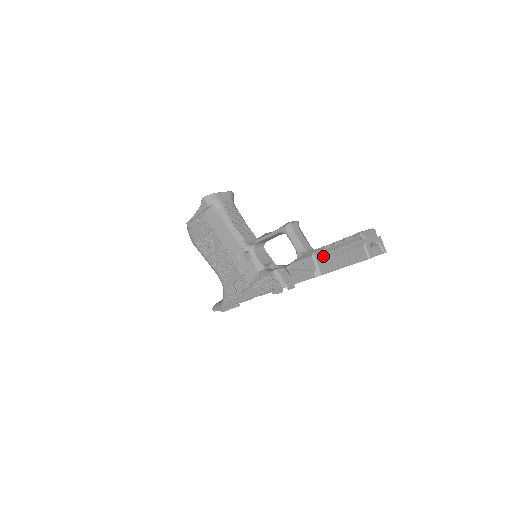
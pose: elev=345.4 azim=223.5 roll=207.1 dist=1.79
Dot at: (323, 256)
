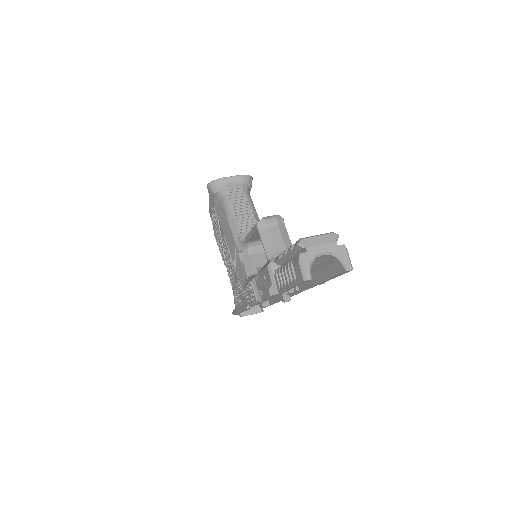
Dot at: occluded
